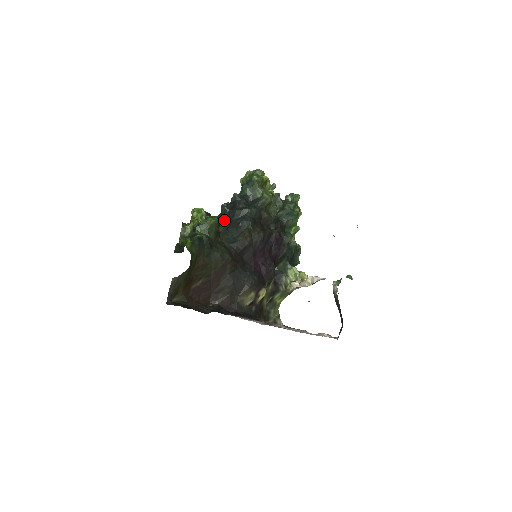
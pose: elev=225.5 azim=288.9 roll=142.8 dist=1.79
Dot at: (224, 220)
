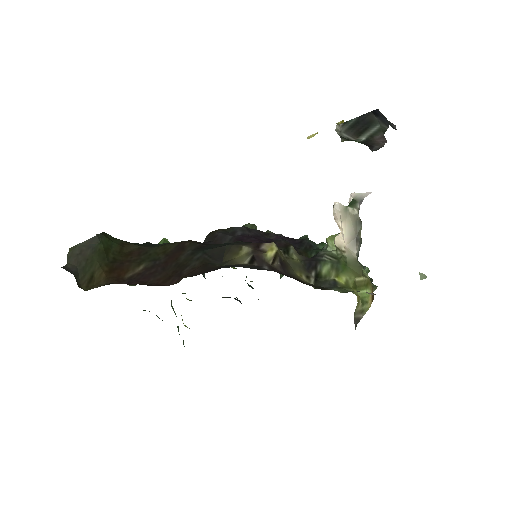
Dot at: occluded
